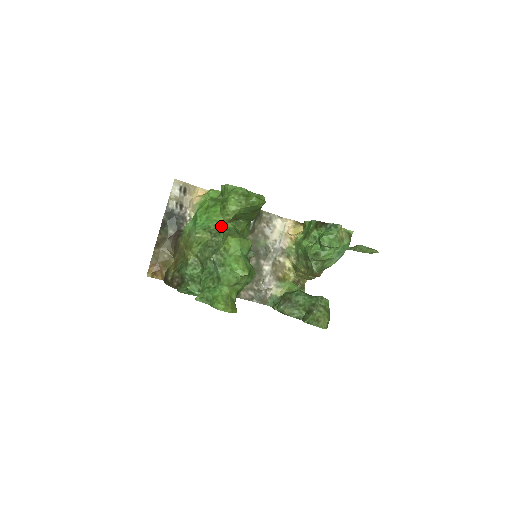
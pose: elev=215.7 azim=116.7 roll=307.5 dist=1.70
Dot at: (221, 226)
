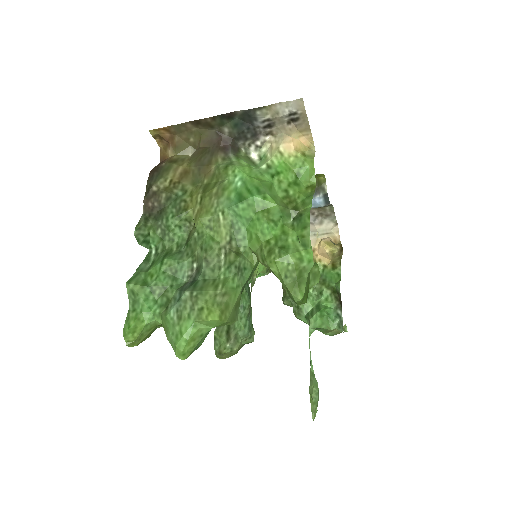
Dot at: (248, 248)
